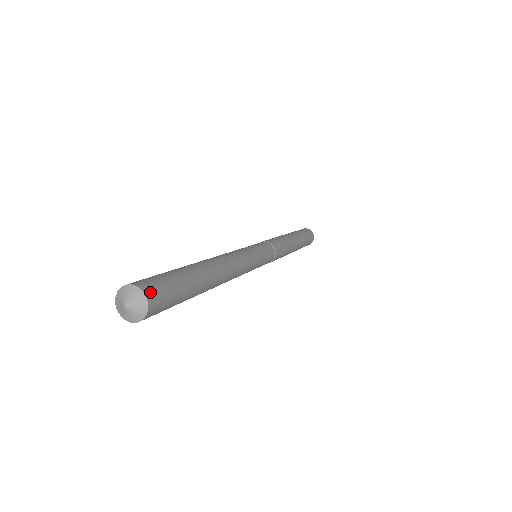
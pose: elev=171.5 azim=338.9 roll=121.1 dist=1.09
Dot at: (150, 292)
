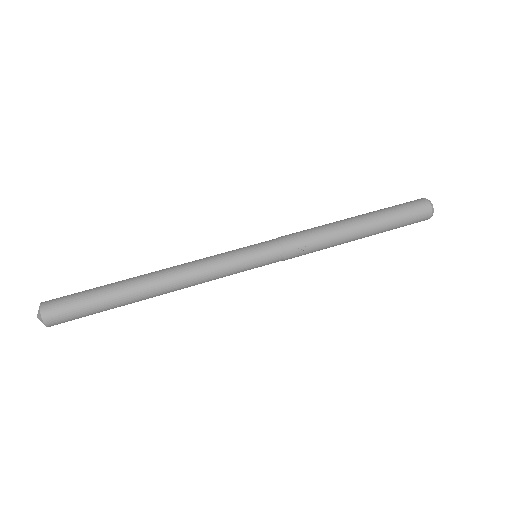
Dot at: (50, 321)
